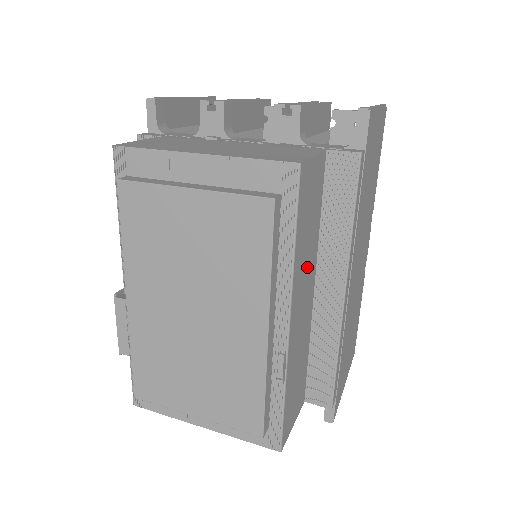
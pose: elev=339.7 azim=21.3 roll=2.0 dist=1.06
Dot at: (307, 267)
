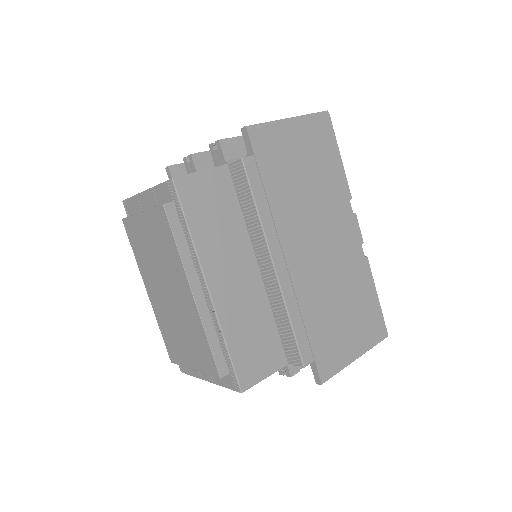
Dot at: (229, 248)
